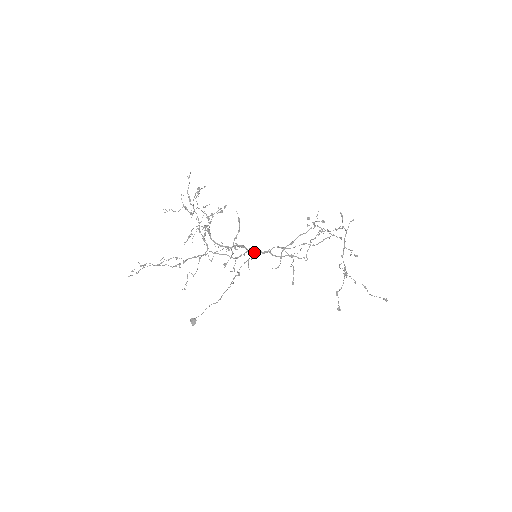
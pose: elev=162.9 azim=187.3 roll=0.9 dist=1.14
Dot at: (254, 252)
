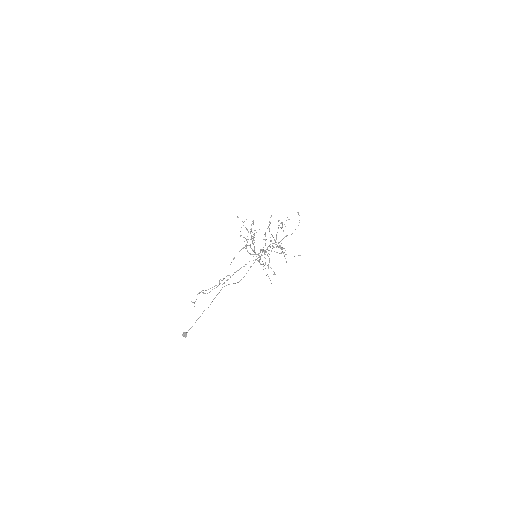
Dot at: occluded
